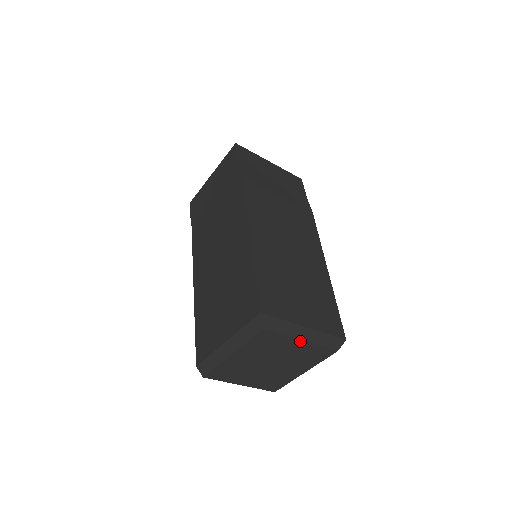
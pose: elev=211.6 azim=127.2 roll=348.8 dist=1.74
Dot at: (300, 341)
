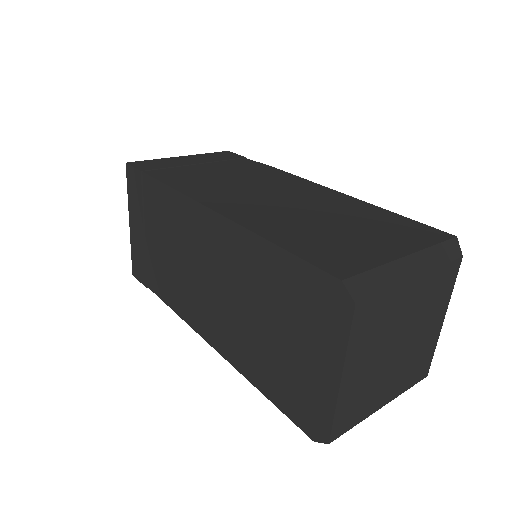
Dot at: (442, 319)
